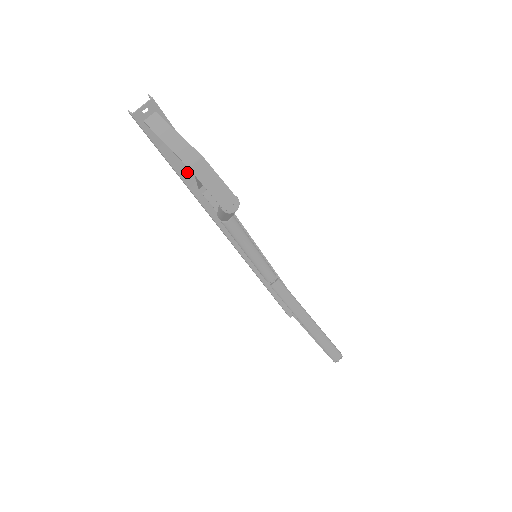
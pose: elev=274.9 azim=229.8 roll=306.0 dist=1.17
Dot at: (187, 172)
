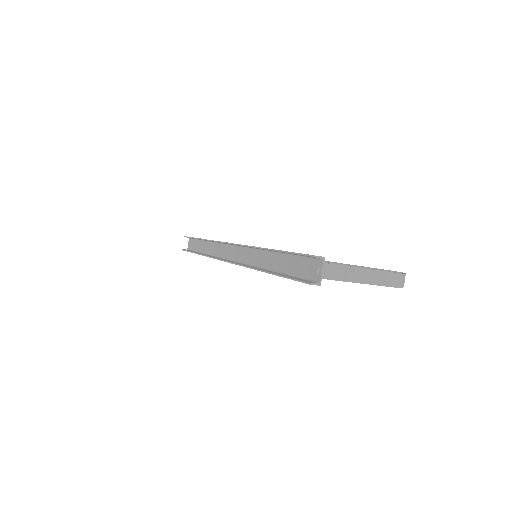
Dot at: (277, 265)
